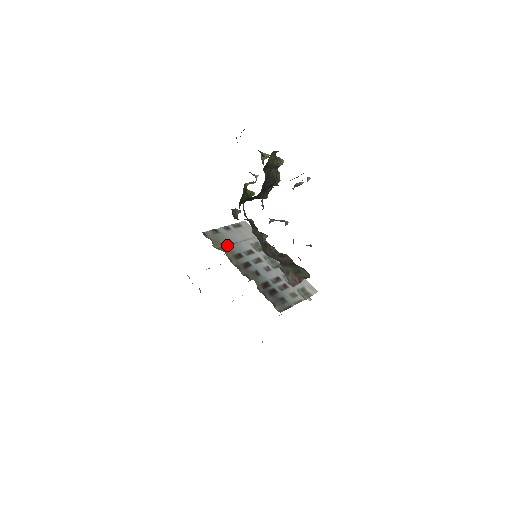
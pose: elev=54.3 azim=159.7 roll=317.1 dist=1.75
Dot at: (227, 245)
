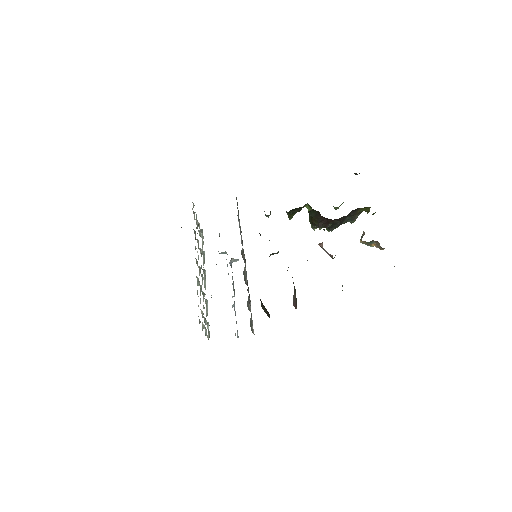
Dot at: occluded
